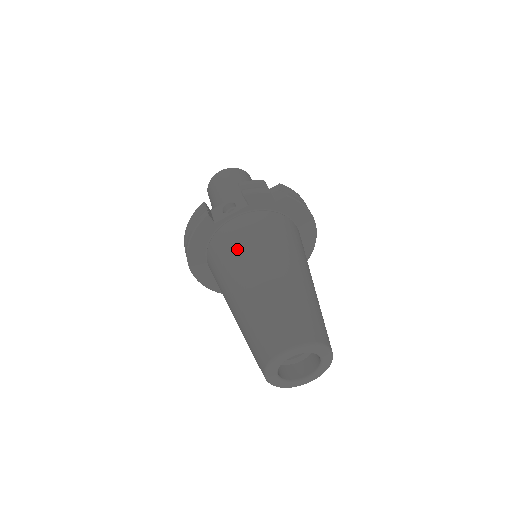
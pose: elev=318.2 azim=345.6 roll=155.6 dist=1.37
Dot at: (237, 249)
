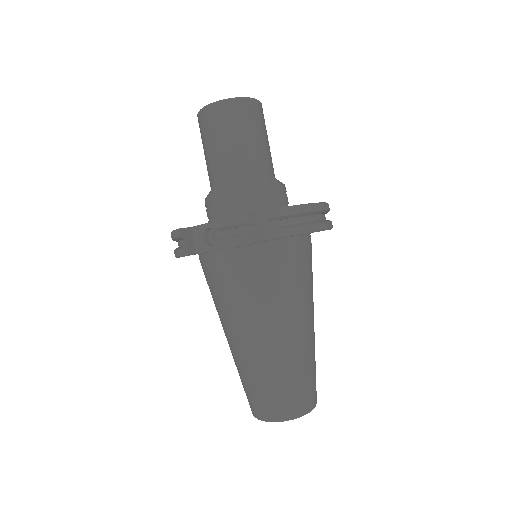
Dot at: (222, 297)
